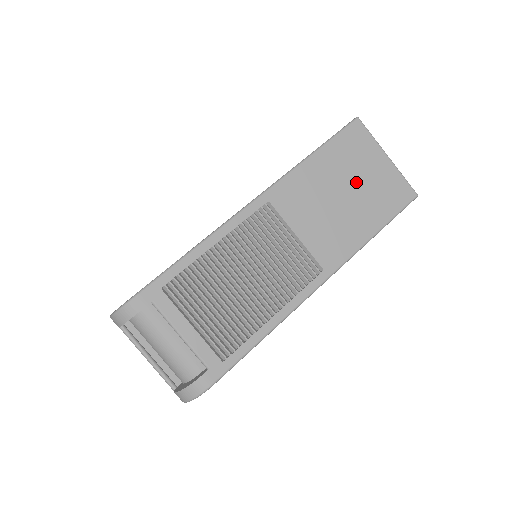
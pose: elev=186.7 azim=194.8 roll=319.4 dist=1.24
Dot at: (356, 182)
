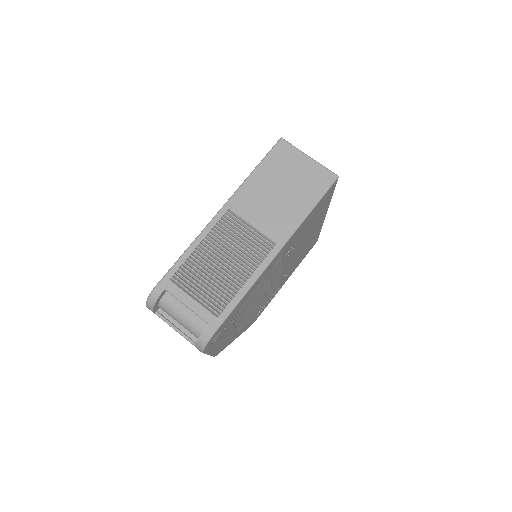
Dot at: (288, 180)
